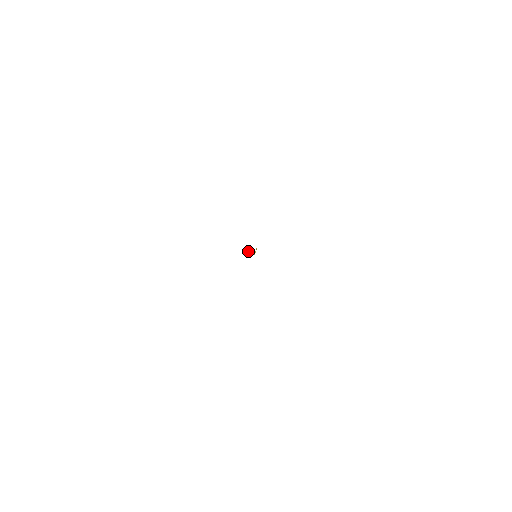
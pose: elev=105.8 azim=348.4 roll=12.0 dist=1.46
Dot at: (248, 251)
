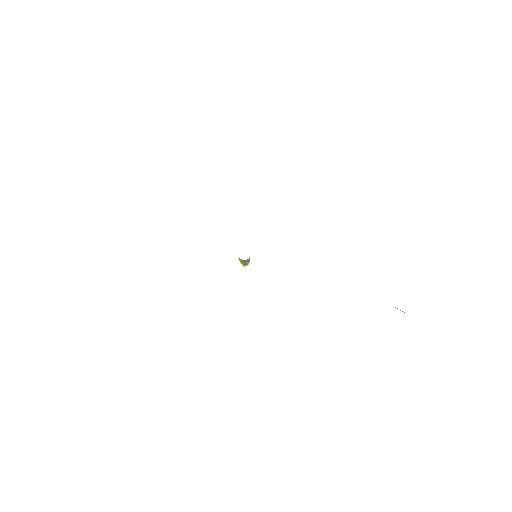
Dot at: (242, 262)
